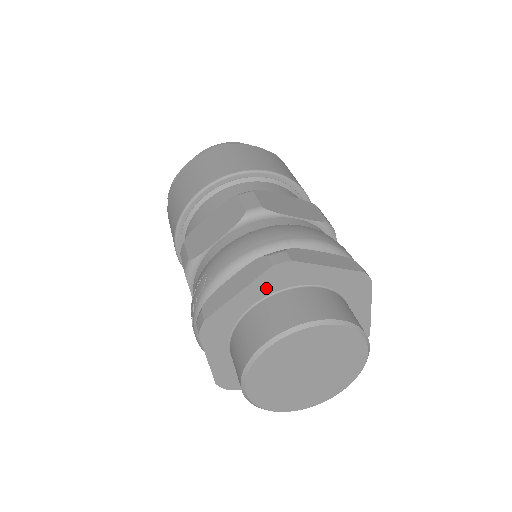
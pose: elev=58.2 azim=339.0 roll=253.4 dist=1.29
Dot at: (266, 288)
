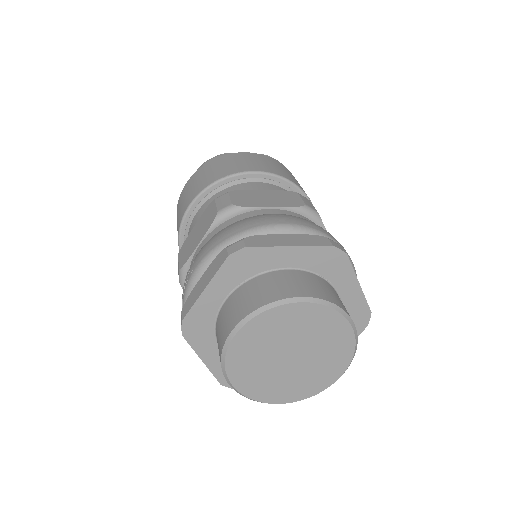
Dot at: (232, 279)
